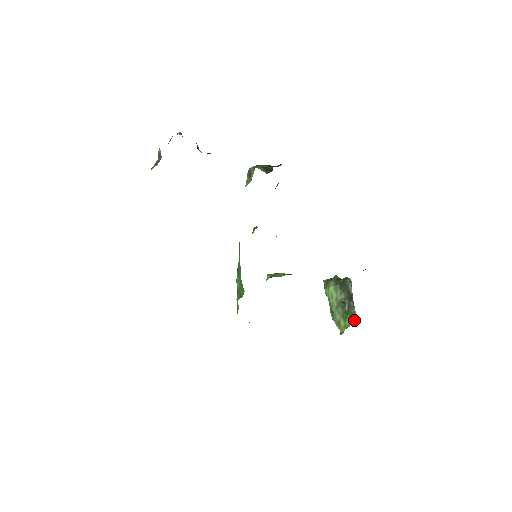
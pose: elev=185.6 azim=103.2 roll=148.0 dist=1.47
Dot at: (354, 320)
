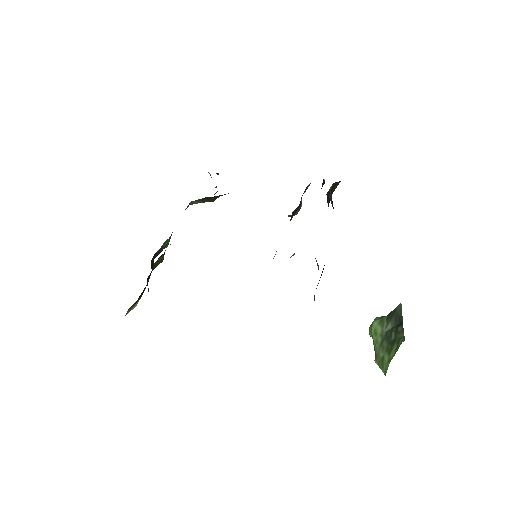
Dot at: (400, 344)
